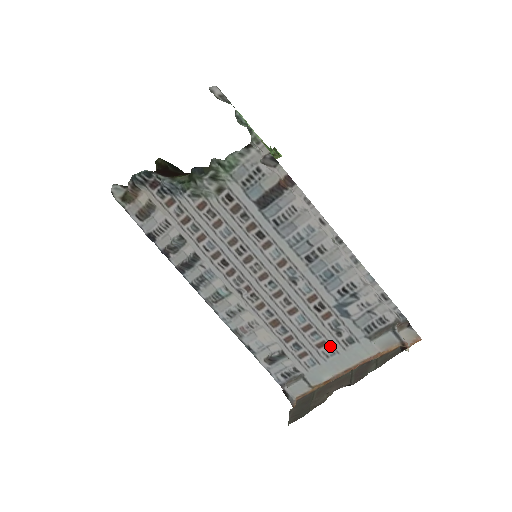
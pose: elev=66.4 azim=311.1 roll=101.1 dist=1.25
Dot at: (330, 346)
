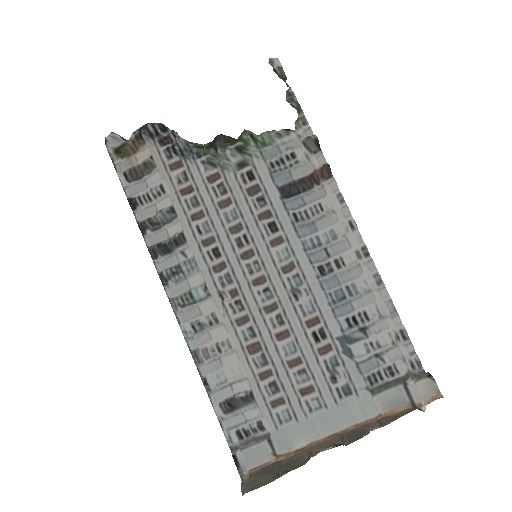
Dot at: (318, 395)
